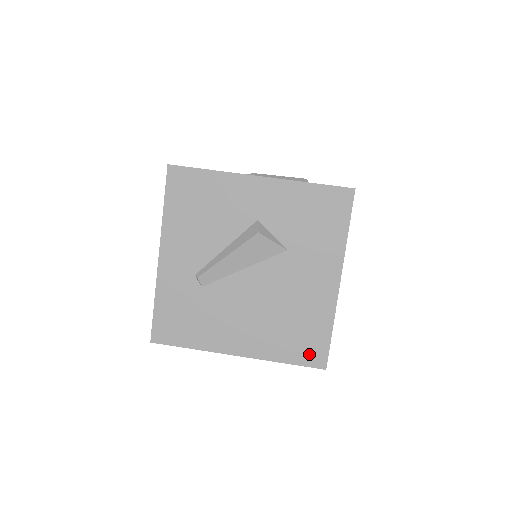
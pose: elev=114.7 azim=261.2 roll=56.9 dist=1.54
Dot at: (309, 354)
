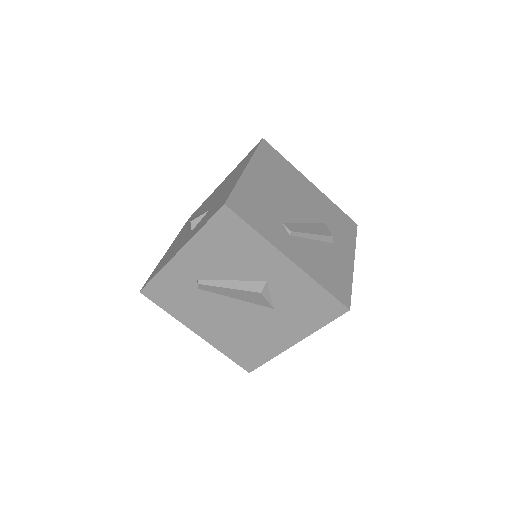
Dot at: (245, 361)
